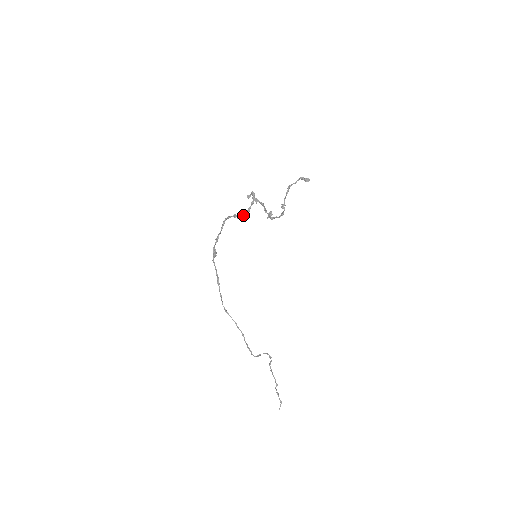
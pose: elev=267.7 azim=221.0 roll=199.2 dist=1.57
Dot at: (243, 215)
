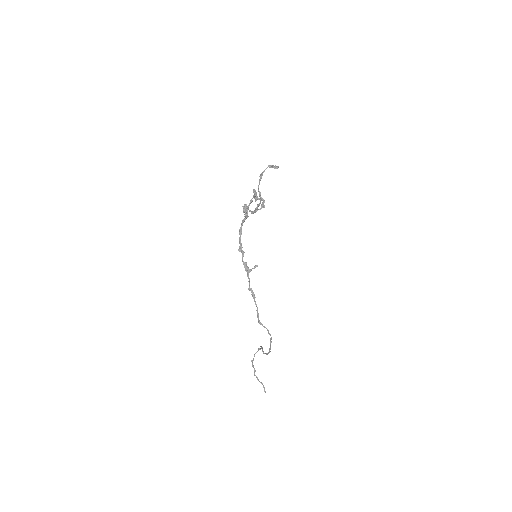
Dot at: (248, 216)
